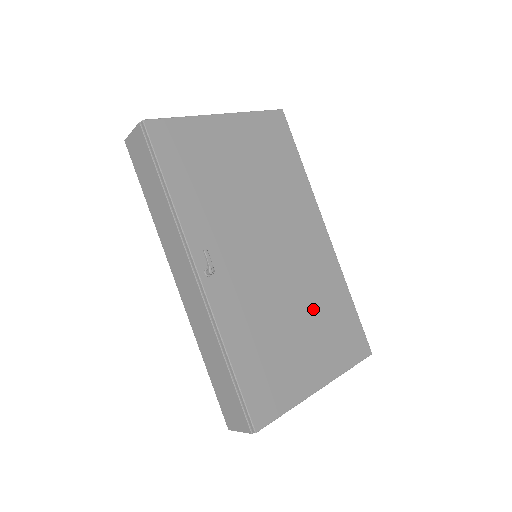
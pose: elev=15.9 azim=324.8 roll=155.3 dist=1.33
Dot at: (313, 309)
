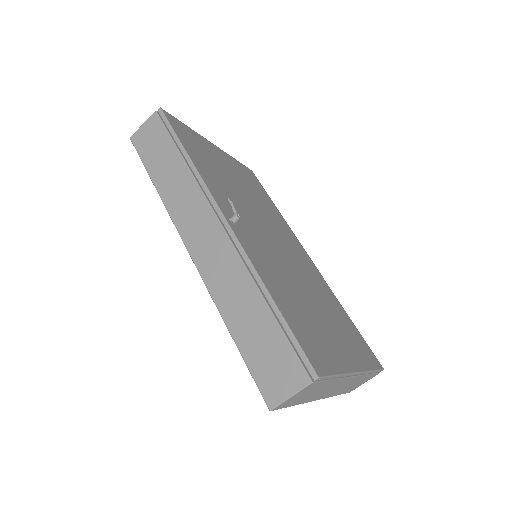
Dot at: (323, 303)
